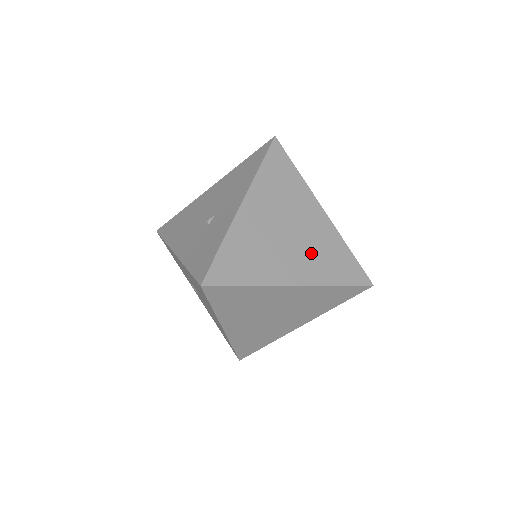
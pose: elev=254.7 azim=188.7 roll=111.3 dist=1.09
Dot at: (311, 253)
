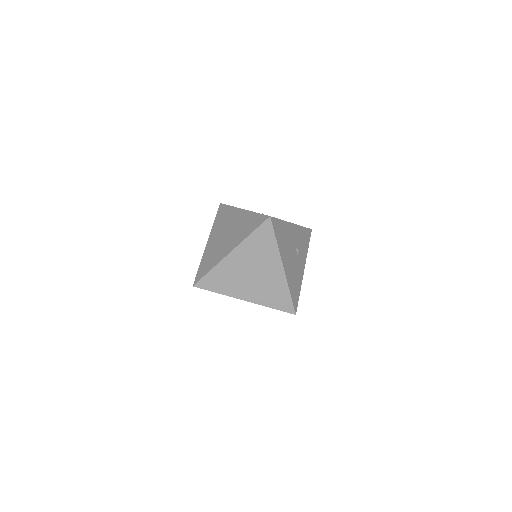
Dot at: (237, 233)
